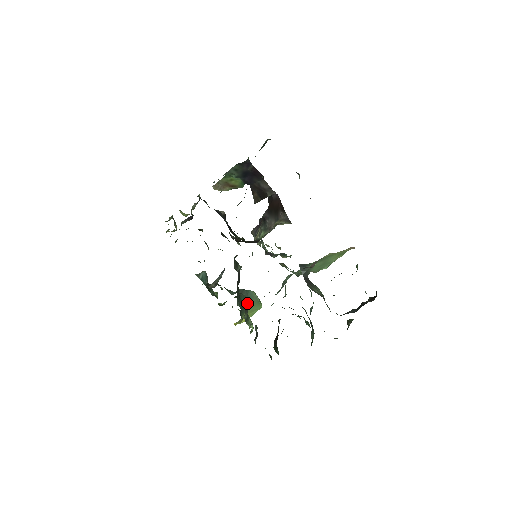
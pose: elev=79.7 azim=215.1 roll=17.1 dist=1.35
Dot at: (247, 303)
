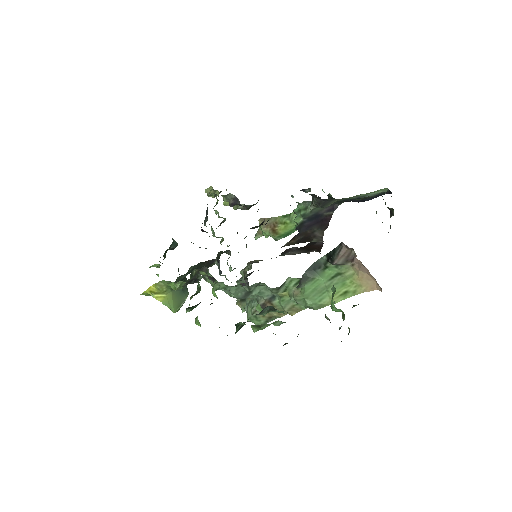
Dot at: (179, 290)
